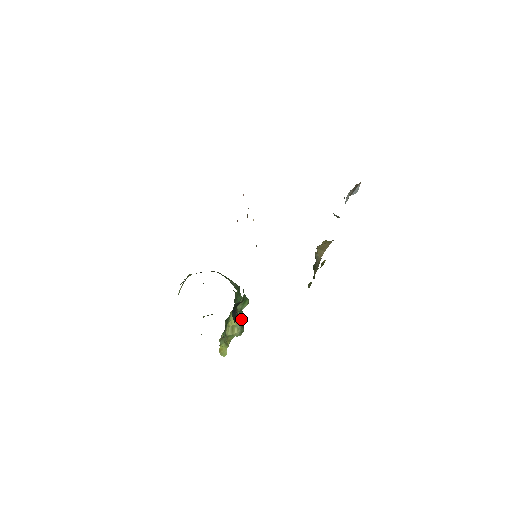
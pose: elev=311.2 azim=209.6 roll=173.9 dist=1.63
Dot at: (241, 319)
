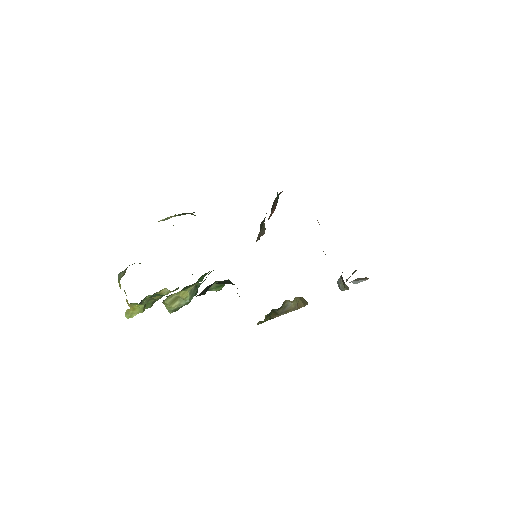
Dot at: (192, 298)
